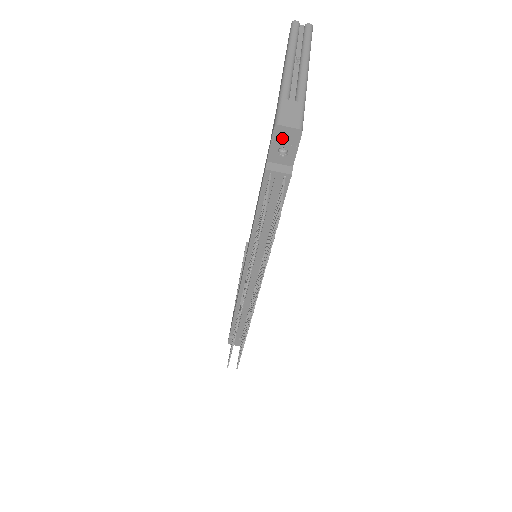
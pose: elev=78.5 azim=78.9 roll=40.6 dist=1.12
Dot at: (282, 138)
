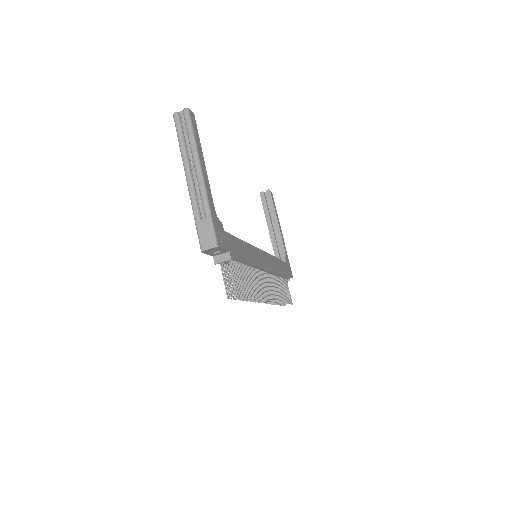
Dot at: (210, 251)
